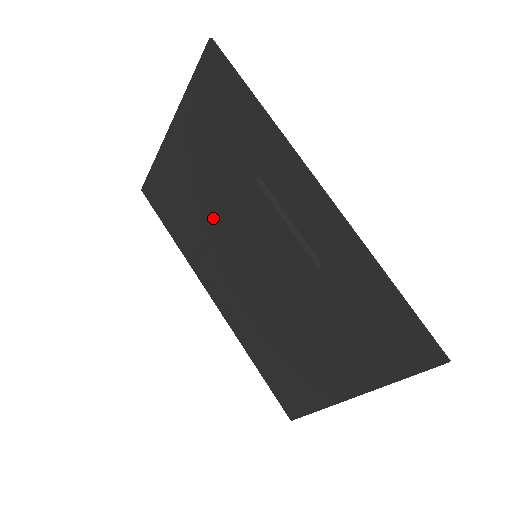
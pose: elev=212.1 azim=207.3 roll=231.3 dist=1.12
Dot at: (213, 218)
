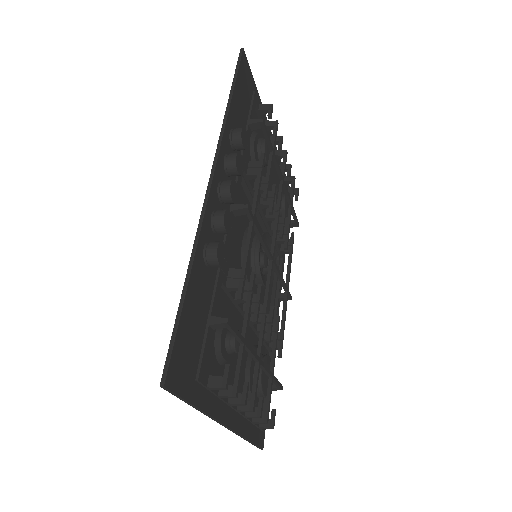
Dot at: occluded
